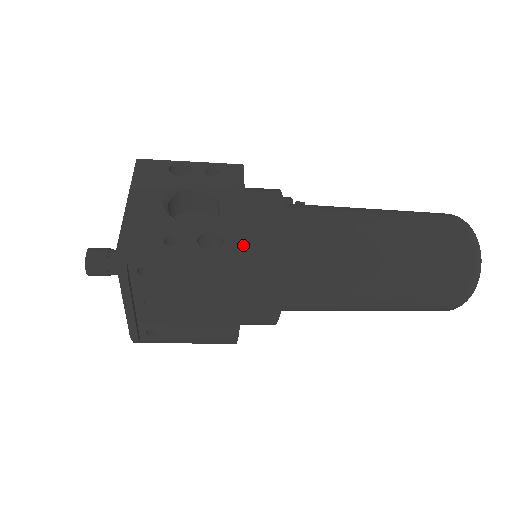
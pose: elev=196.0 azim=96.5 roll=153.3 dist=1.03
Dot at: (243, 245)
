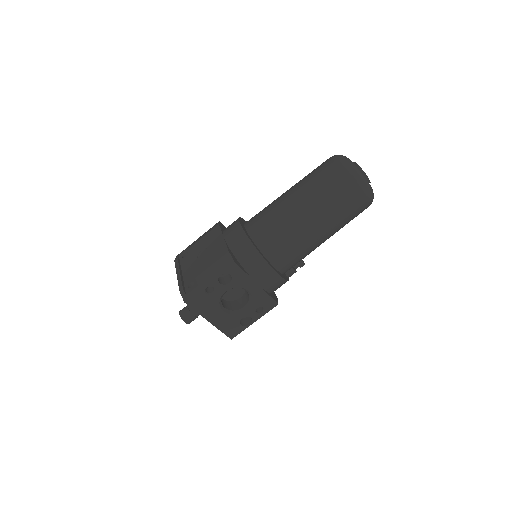
Dot at: occluded
